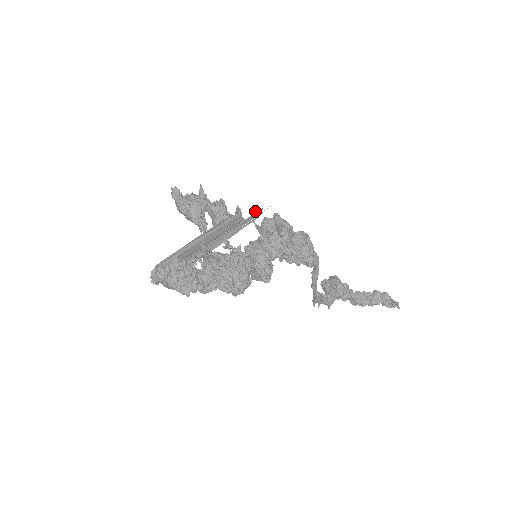
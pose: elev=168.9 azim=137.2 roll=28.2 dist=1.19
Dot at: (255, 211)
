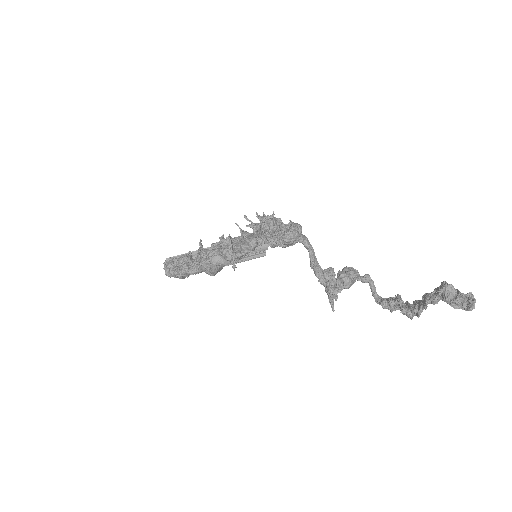
Dot at: occluded
